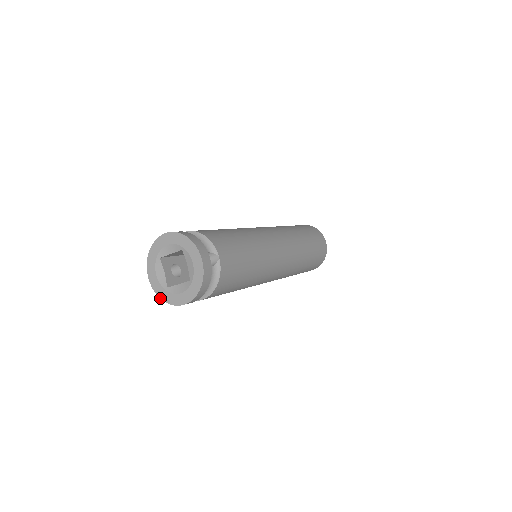
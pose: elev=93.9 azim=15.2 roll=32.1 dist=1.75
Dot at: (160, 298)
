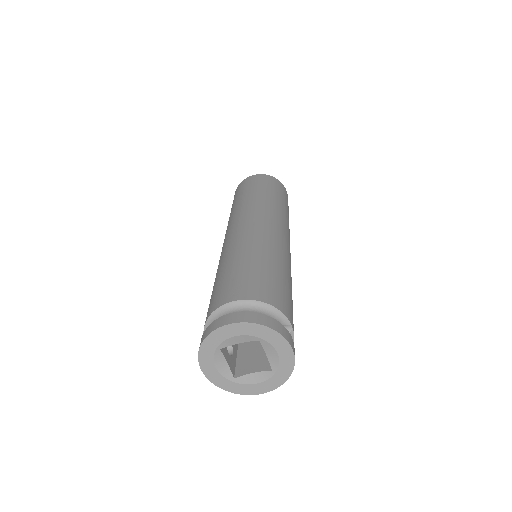
Dot at: occluded
